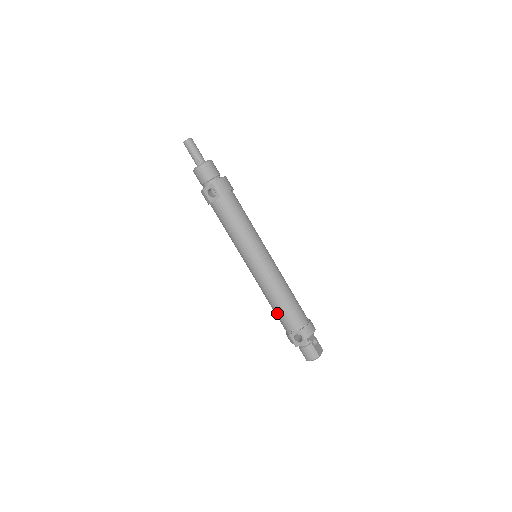
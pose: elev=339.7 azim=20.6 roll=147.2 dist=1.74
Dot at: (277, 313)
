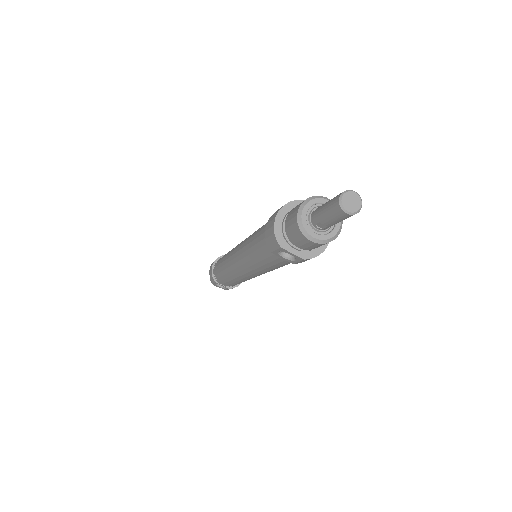
Dot at: (222, 277)
